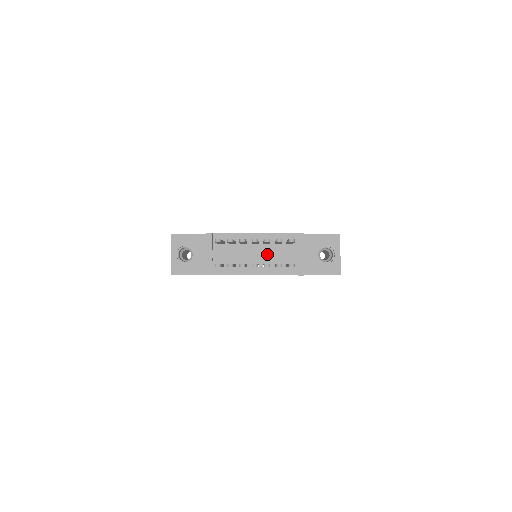
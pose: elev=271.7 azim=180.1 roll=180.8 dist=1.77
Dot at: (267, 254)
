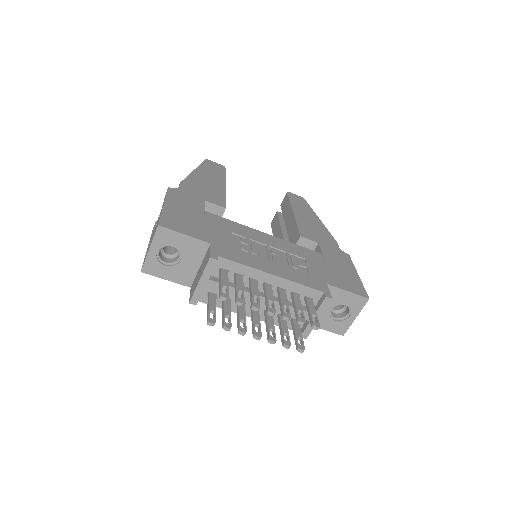
Dot at: (276, 306)
